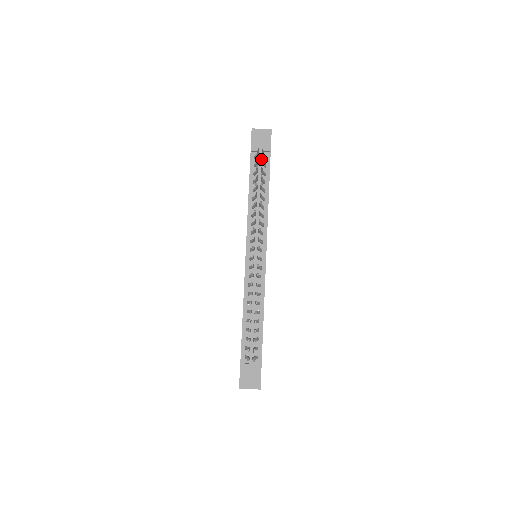
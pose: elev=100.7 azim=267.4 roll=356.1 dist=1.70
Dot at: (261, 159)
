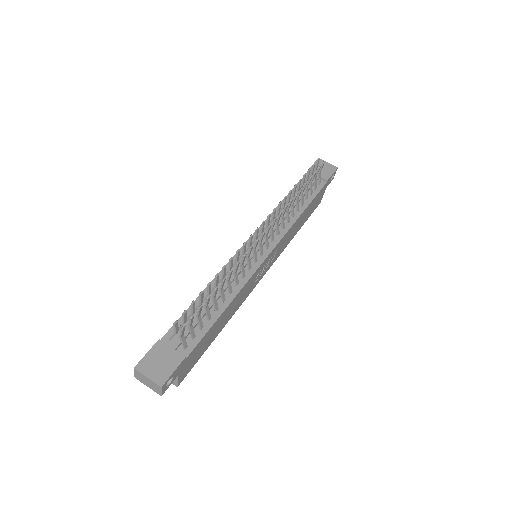
Dot at: occluded
